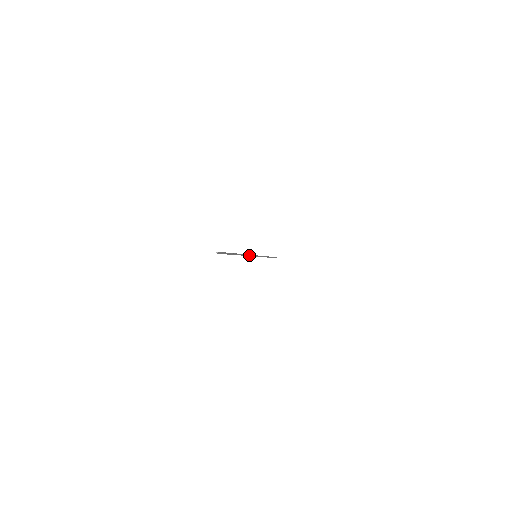
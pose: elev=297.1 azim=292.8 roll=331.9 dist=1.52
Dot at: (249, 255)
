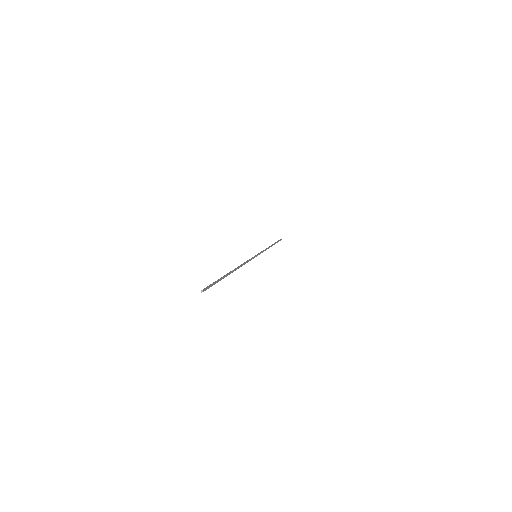
Dot at: (247, 262)
